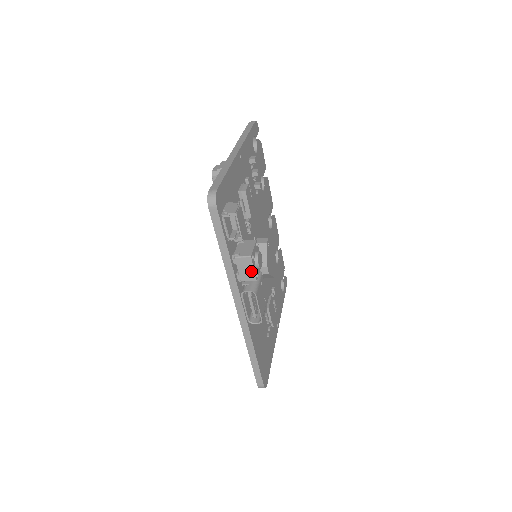
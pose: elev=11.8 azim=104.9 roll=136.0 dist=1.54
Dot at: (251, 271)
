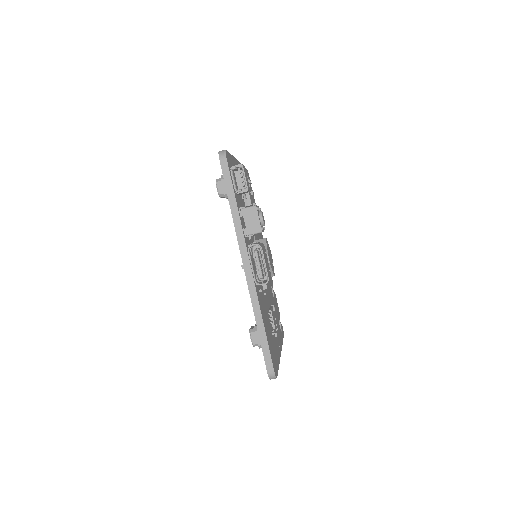
Dot at: (256, 222)
